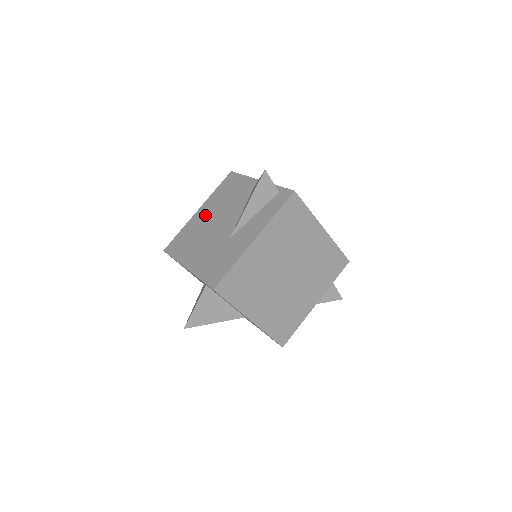
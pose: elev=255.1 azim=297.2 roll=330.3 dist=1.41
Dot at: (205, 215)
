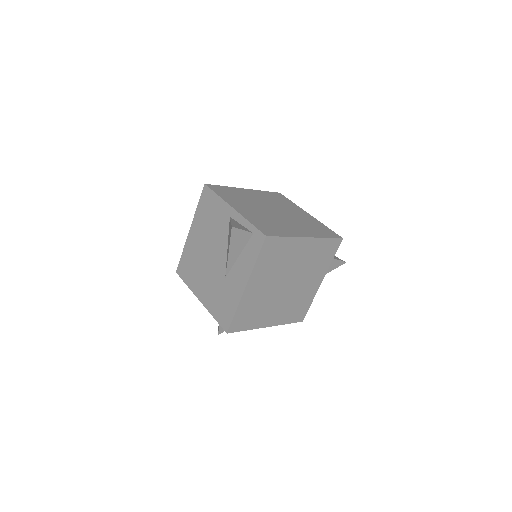
Dot at: (197, 240)
